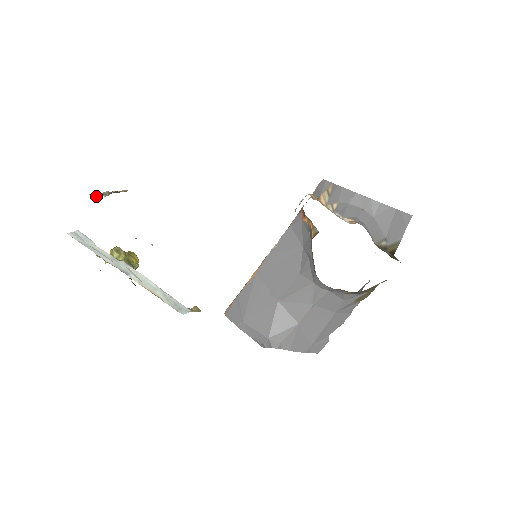
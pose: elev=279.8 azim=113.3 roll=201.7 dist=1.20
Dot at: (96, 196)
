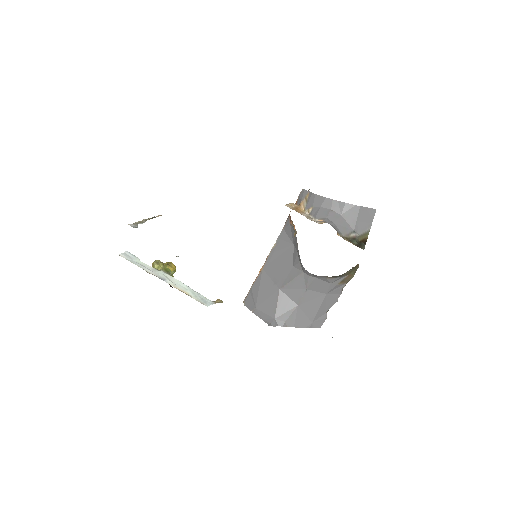
Dot at: (135, 225)
